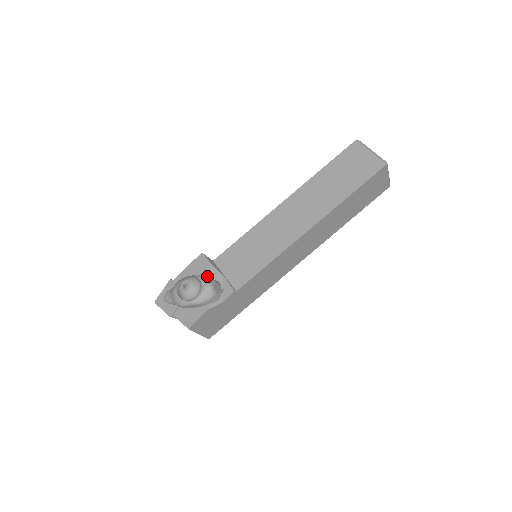
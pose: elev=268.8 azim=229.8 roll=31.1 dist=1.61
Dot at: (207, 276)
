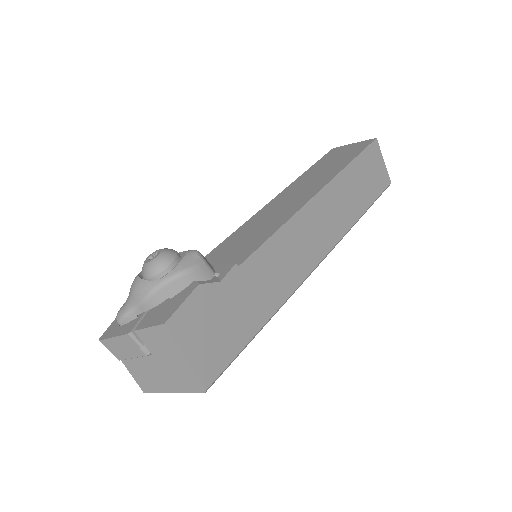
Dot at: occluded
